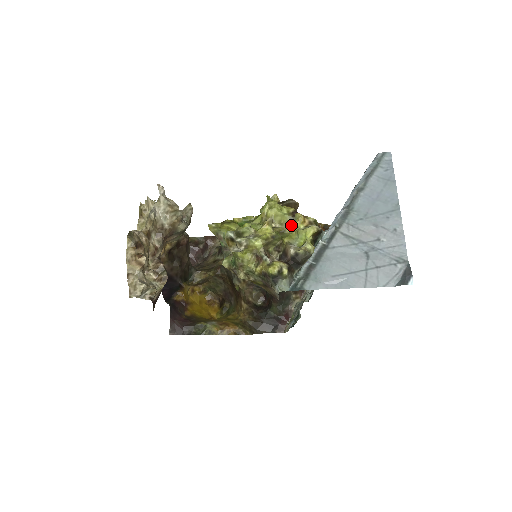
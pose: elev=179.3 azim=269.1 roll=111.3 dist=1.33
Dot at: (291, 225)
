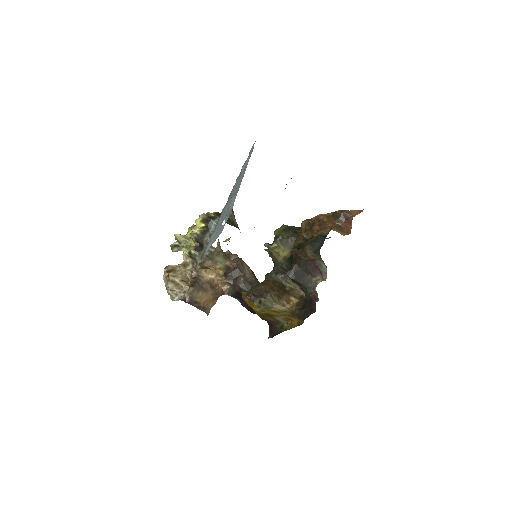
Dot at: occluded
